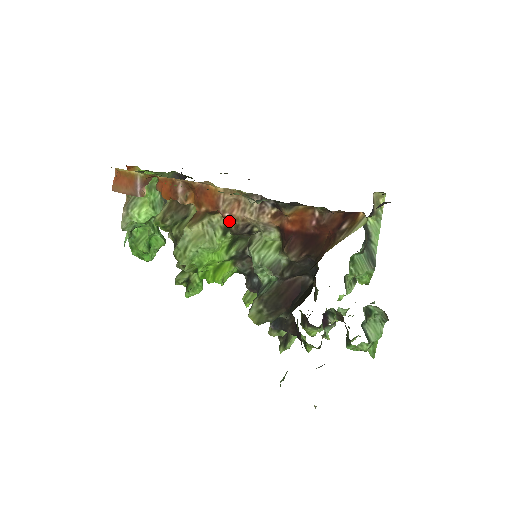
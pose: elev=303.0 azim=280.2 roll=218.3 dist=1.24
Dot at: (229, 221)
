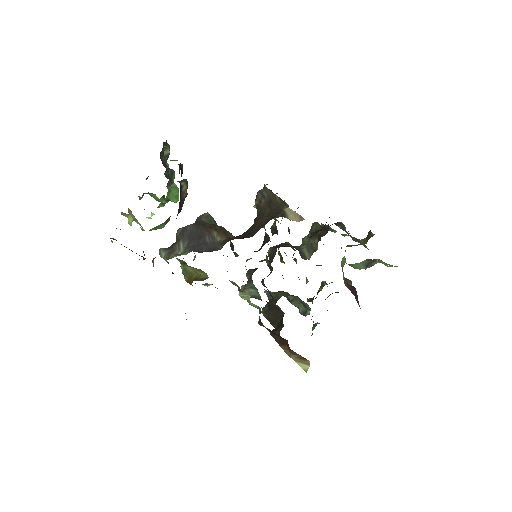
Dot at: occluded
